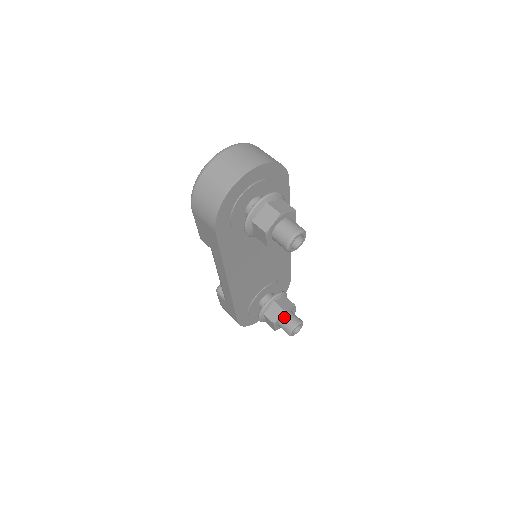
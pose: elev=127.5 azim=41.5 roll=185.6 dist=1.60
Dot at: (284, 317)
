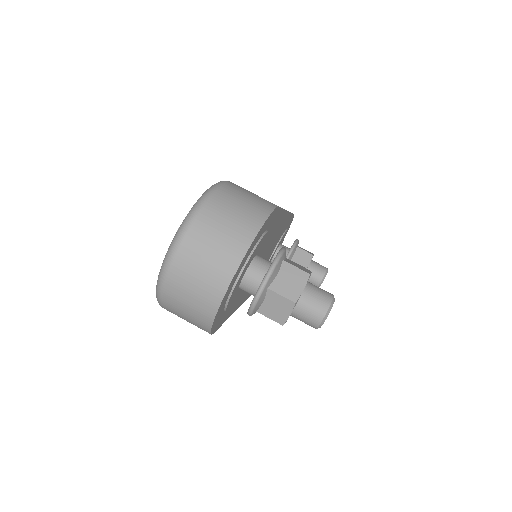
Dot at: occluded
